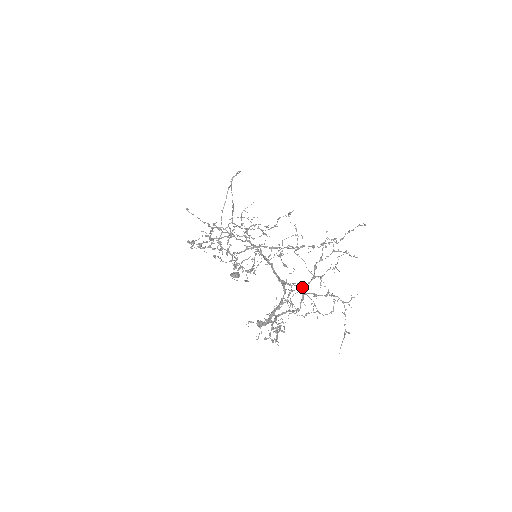
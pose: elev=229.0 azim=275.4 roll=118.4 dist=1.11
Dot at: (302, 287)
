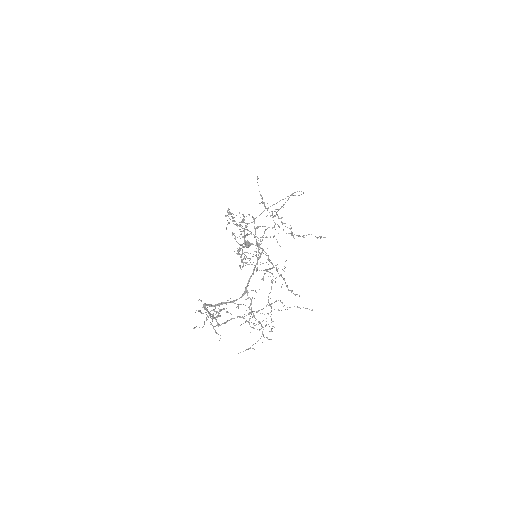
Dot at: occluded
